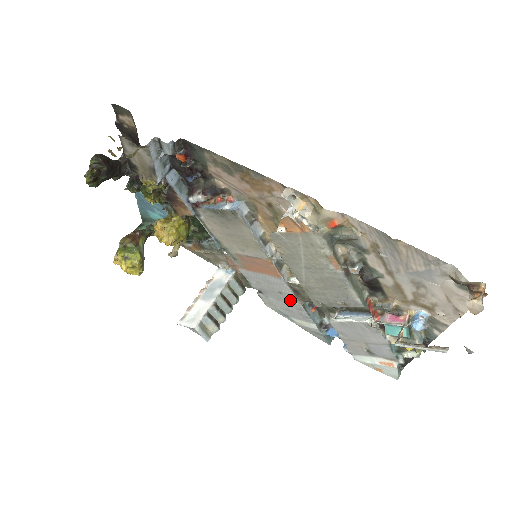
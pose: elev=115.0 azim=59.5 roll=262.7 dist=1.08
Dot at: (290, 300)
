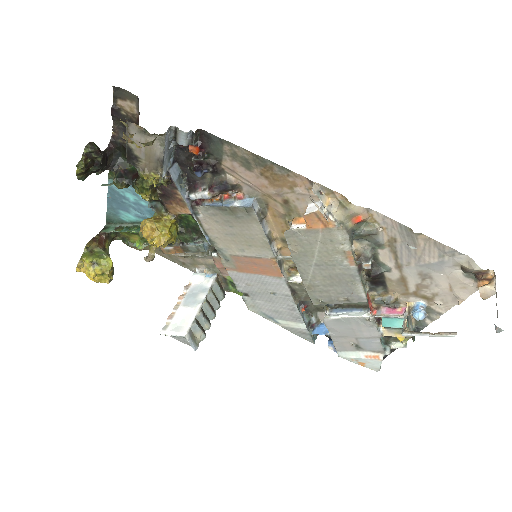
Dot at: (283, 301)
